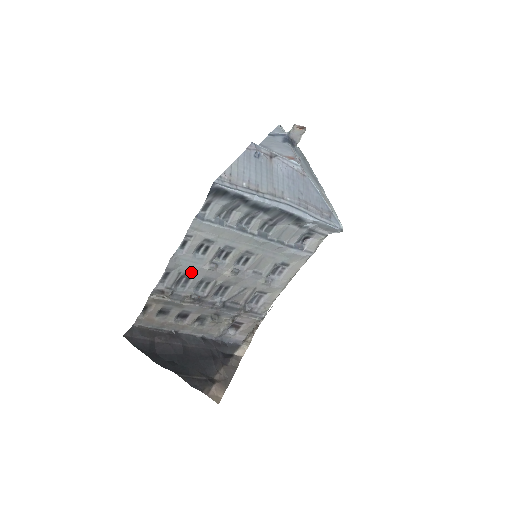
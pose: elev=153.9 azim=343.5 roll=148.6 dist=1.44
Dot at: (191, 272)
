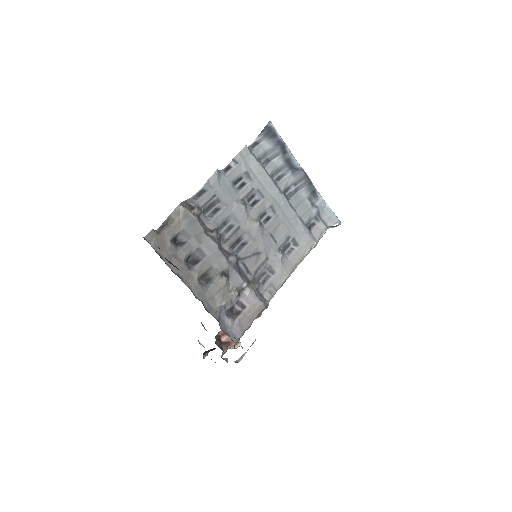
Dot at: (224, 201)
